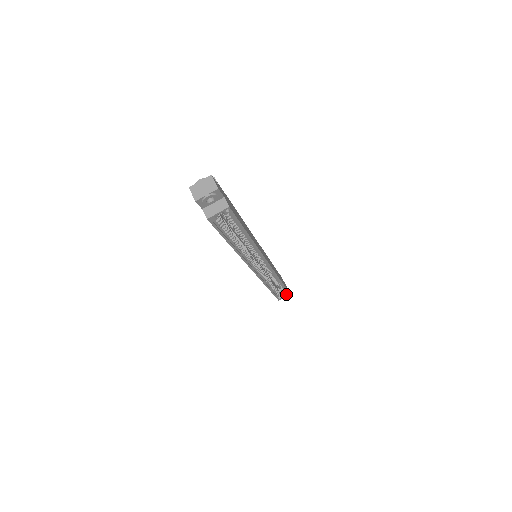
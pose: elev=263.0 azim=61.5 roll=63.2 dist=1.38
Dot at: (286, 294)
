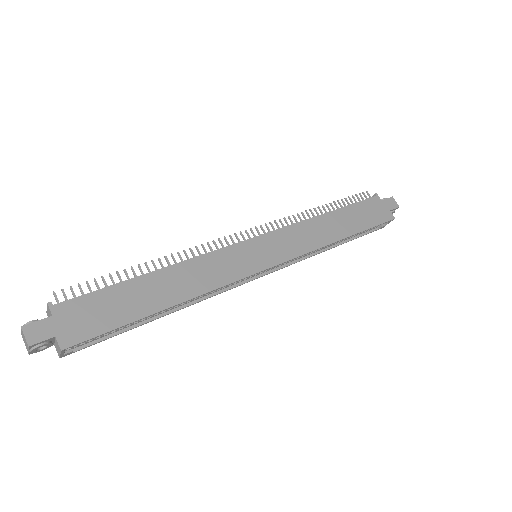
Dot at: (386, 222)
